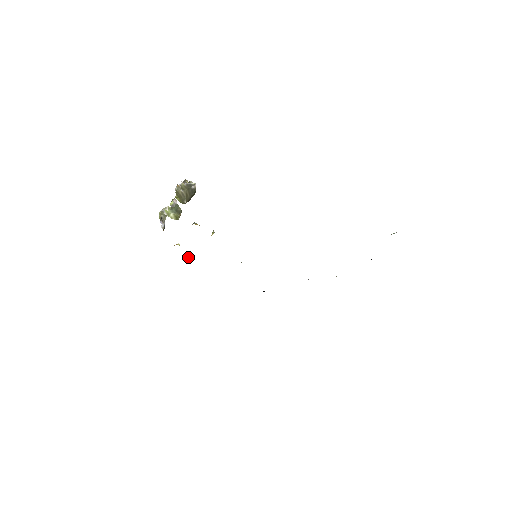
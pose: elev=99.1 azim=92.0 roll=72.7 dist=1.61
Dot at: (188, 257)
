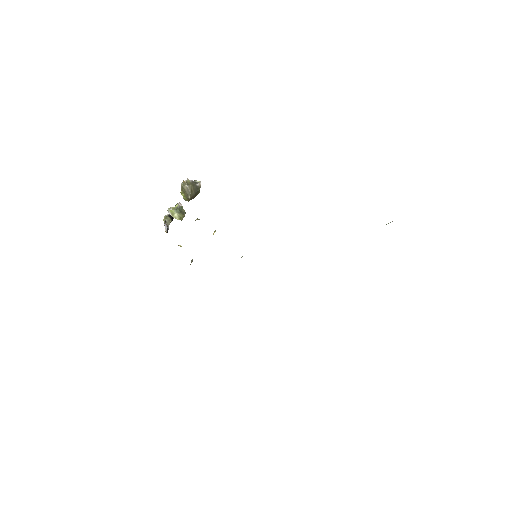
Dot at: occluded
